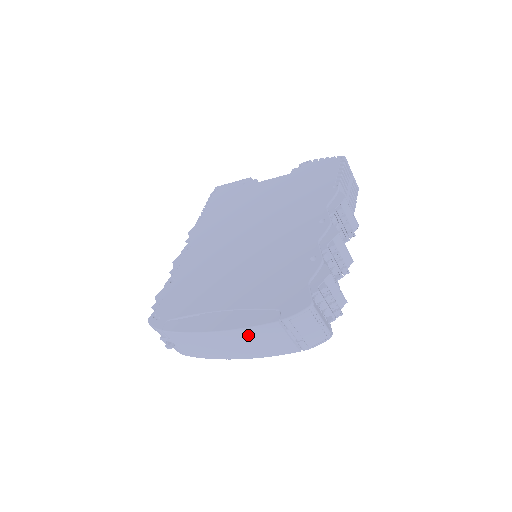
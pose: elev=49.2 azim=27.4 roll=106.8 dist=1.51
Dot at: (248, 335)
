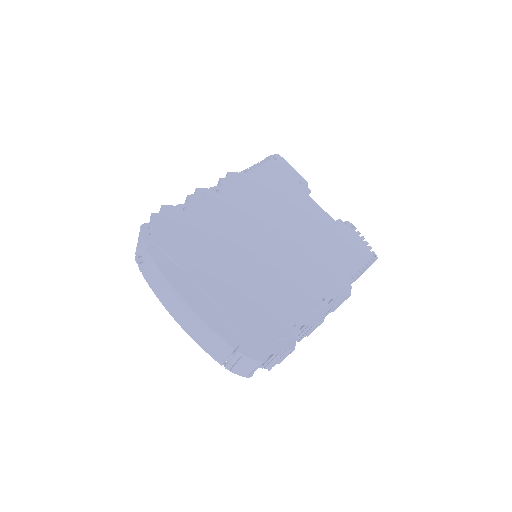
Dot at: (205, 329)
